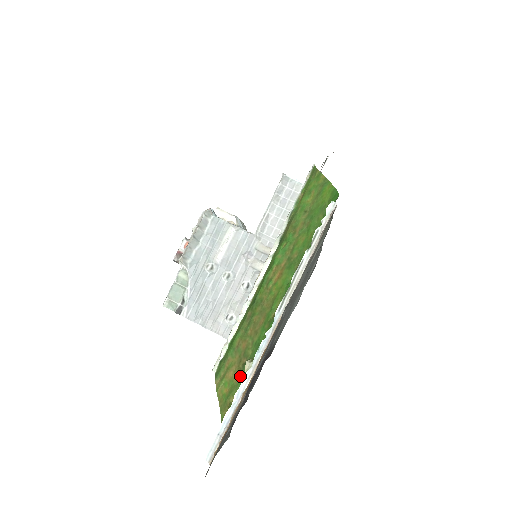
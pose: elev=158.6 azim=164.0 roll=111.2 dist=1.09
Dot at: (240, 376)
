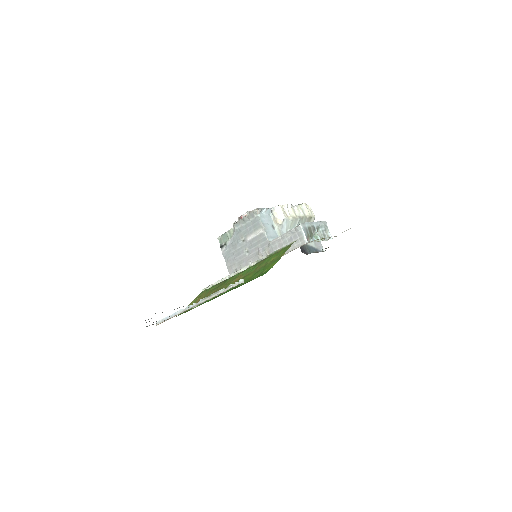
Dot at: occluded
